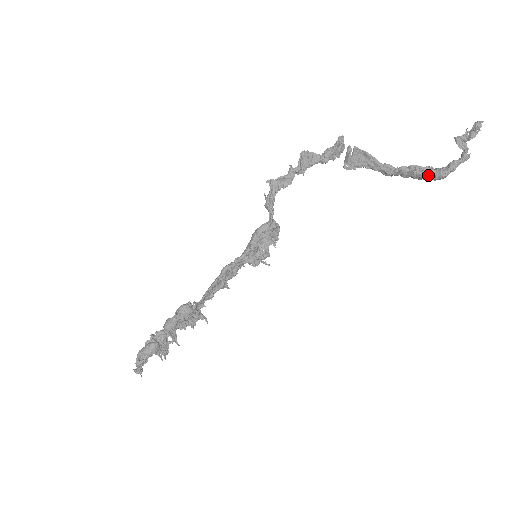
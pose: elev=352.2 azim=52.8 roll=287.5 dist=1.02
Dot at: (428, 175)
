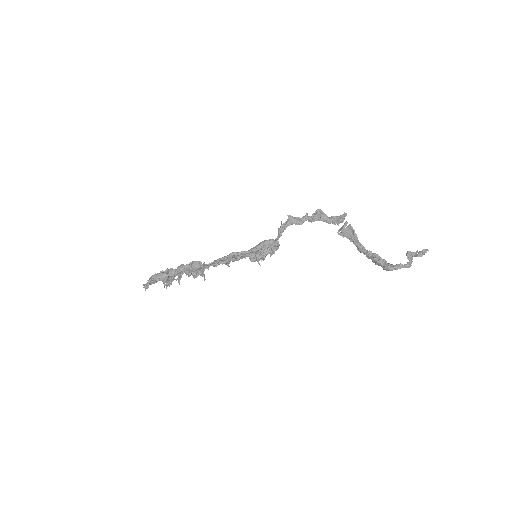
Dot at: (381, 264)
